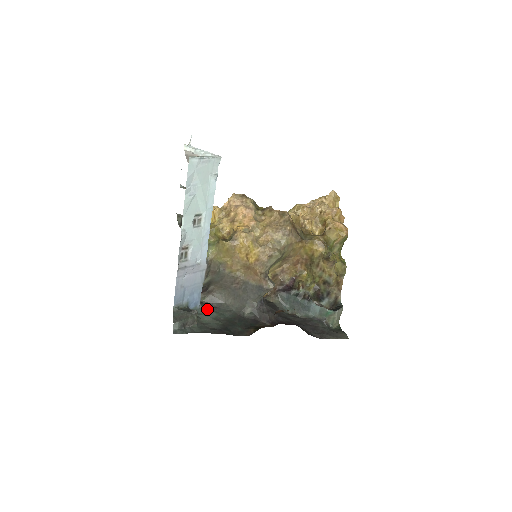
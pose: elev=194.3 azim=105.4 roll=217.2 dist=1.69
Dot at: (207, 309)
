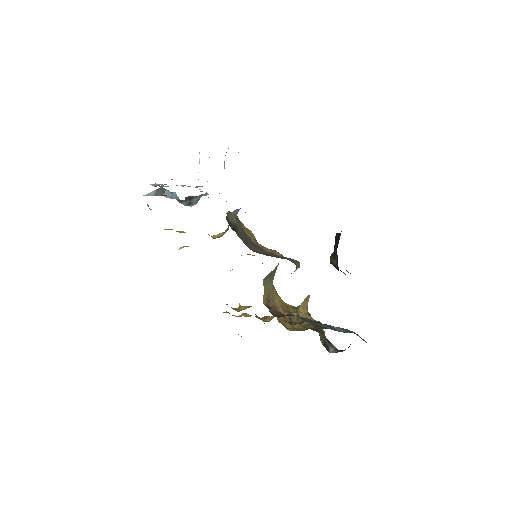
Dot at: occluded
